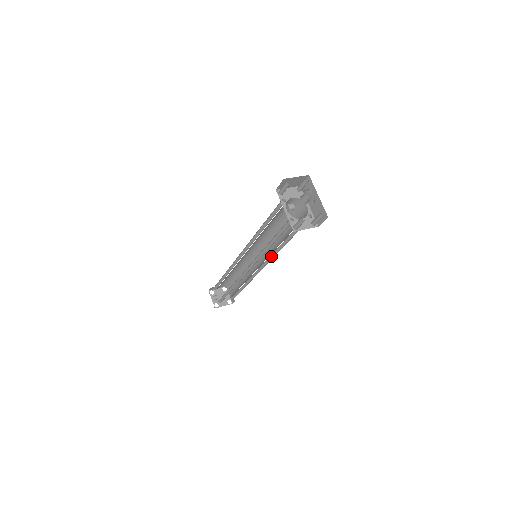
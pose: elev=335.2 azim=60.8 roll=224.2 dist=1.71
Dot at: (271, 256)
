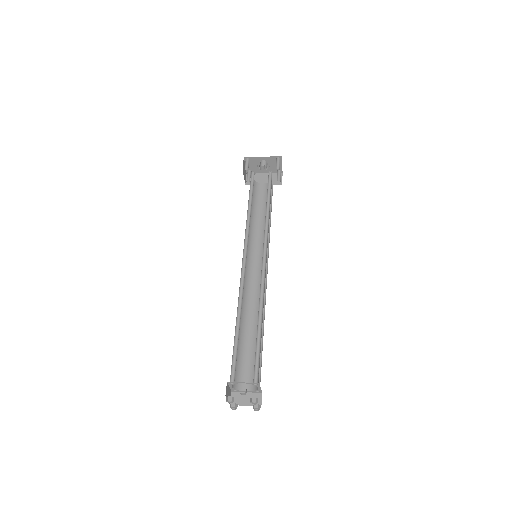
Dot at: occluded
